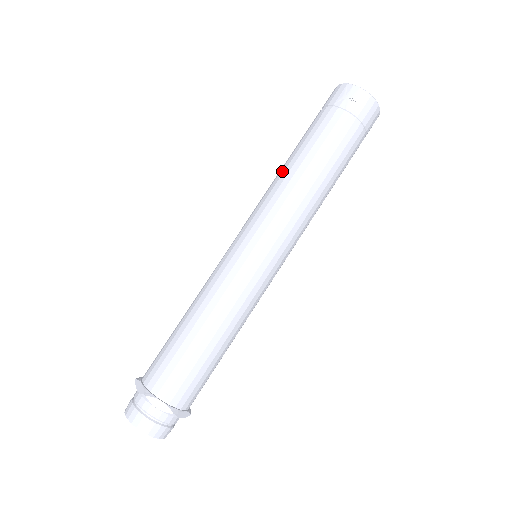
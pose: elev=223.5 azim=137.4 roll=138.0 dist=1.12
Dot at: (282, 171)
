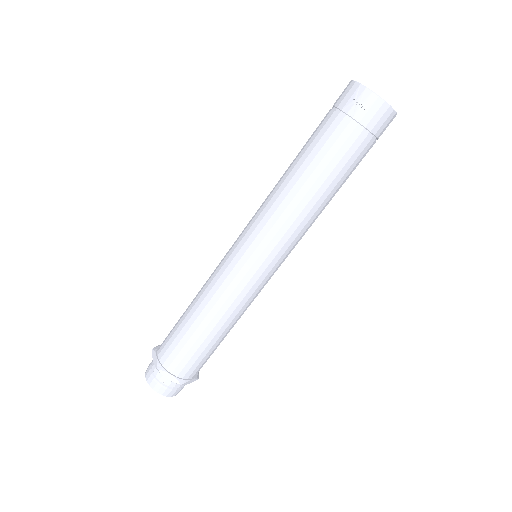
Dot at: (283, 179)
